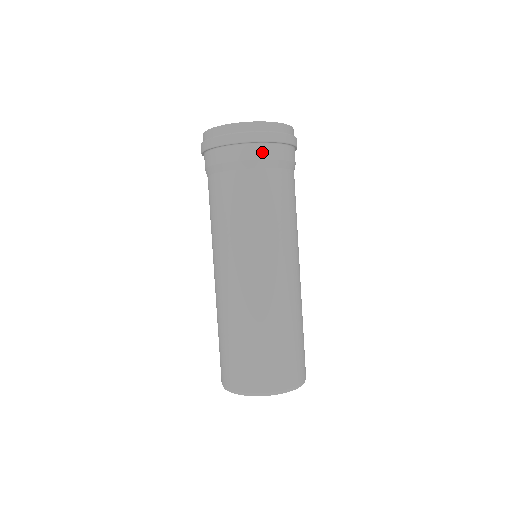
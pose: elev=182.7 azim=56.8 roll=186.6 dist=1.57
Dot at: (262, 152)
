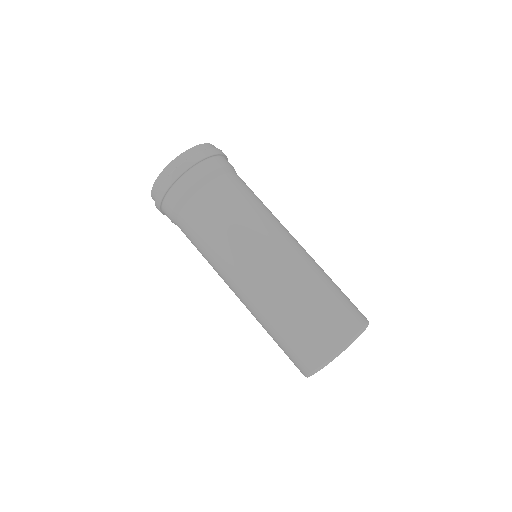
Dot at: (176, 194)
